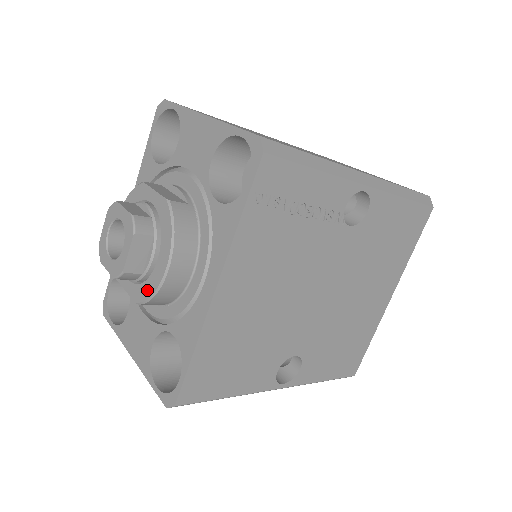
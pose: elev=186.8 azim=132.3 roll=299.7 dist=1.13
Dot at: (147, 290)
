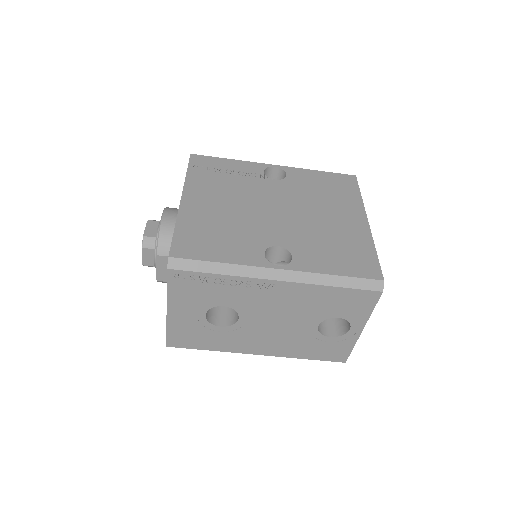
Dot at: occluded
